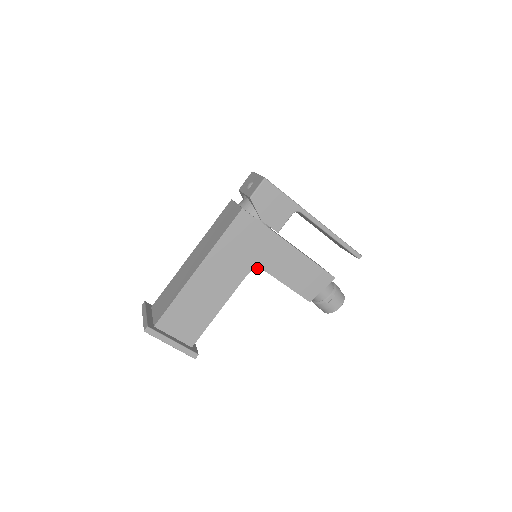
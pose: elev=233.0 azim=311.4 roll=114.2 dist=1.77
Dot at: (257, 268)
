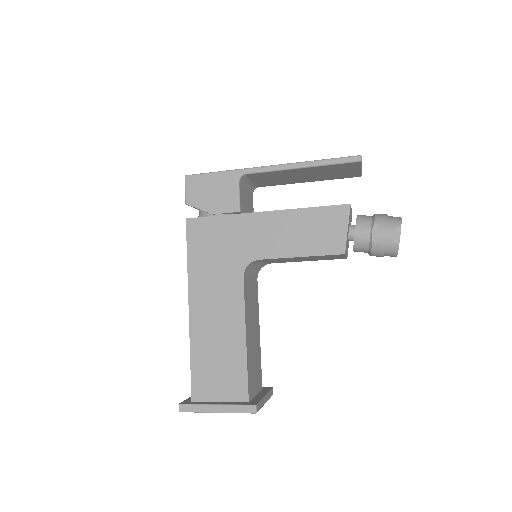
Dot at: (248, 263)
